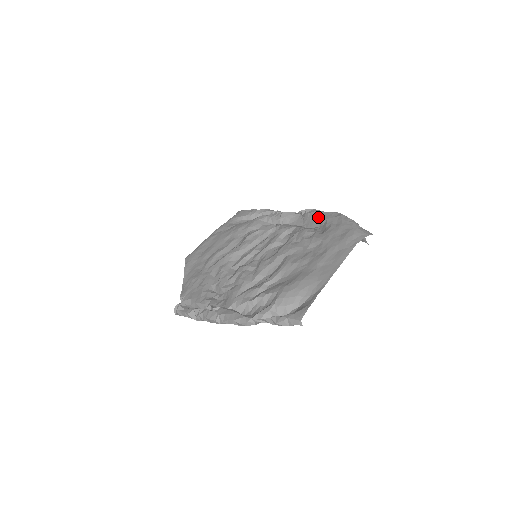
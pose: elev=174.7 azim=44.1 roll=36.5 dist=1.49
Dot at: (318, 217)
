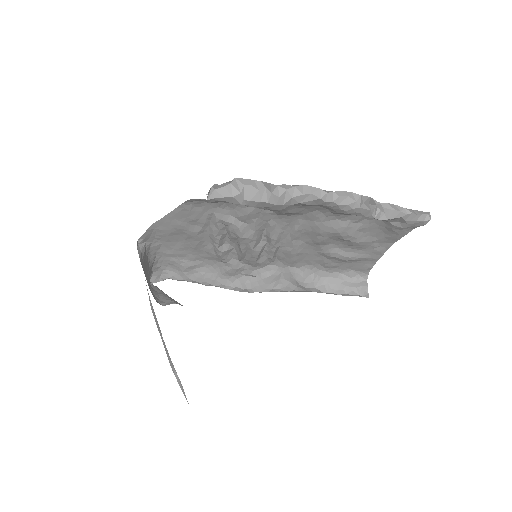
Dot at: occluded
